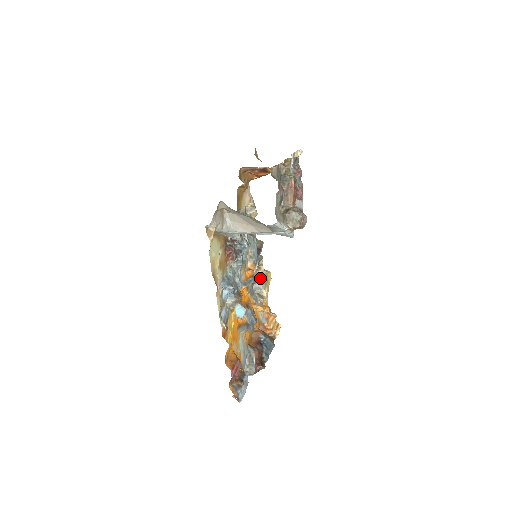
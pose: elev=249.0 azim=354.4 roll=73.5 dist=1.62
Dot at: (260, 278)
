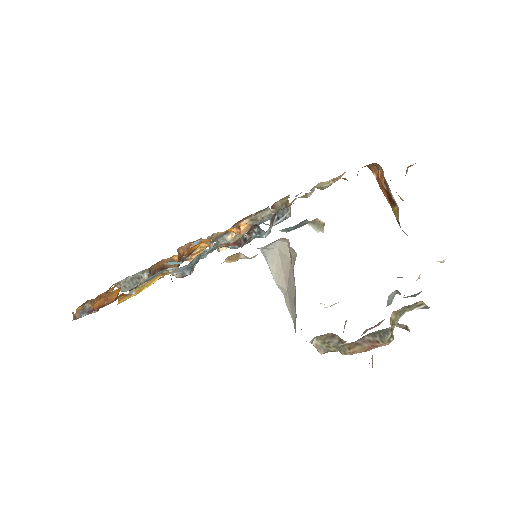
Dot at: occluded
